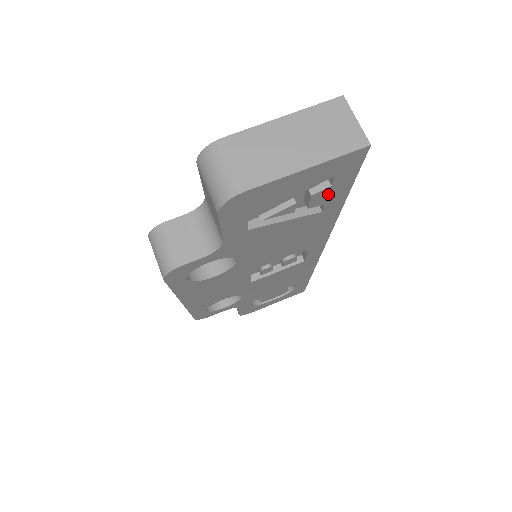
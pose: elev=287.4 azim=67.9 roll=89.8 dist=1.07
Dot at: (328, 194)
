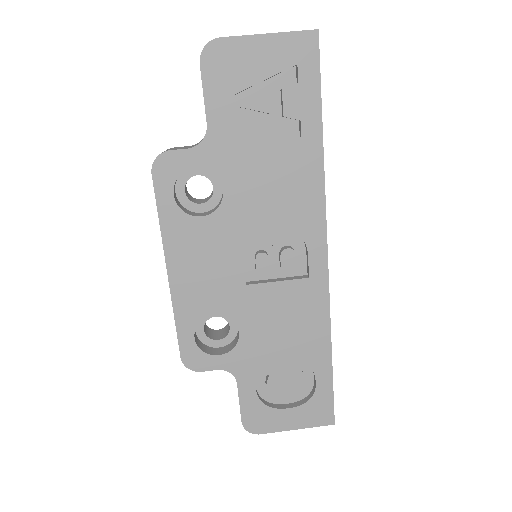
Dot at: (299, 100)
